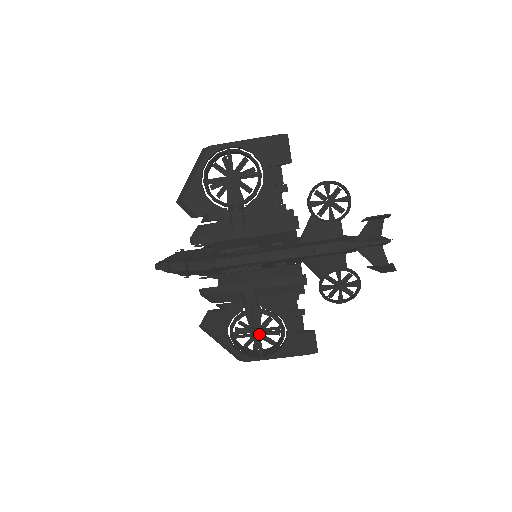
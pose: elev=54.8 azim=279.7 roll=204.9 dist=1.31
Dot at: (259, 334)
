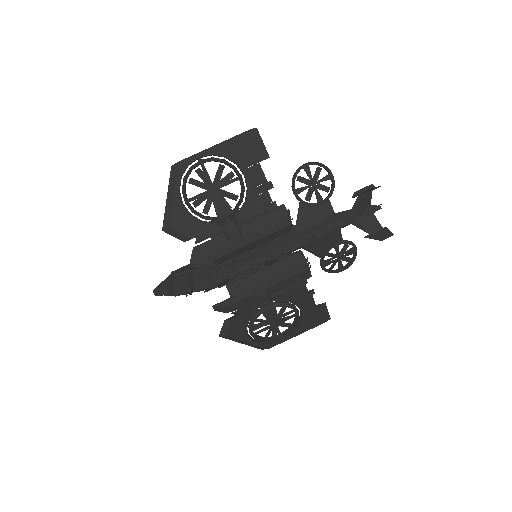
Dot at: (277, 324)
